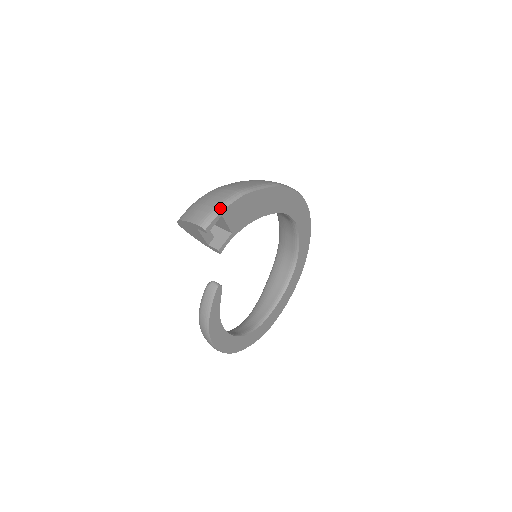
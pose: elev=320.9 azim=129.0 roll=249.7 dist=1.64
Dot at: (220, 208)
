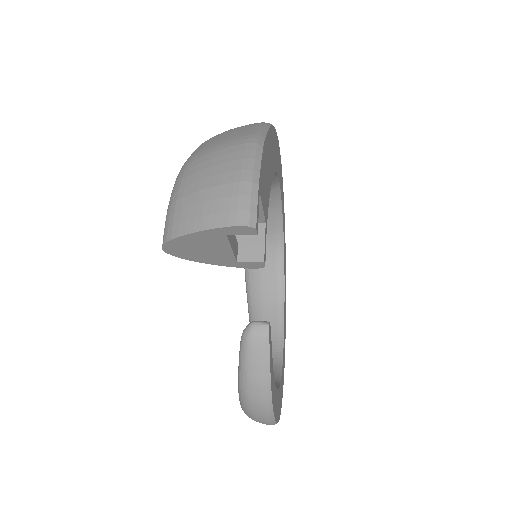
Dot at: (252, 178)
